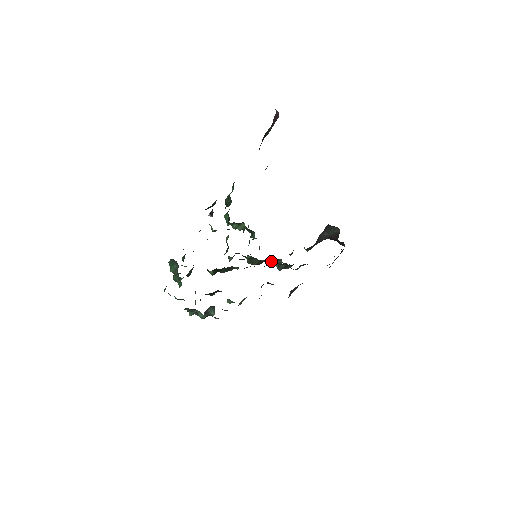
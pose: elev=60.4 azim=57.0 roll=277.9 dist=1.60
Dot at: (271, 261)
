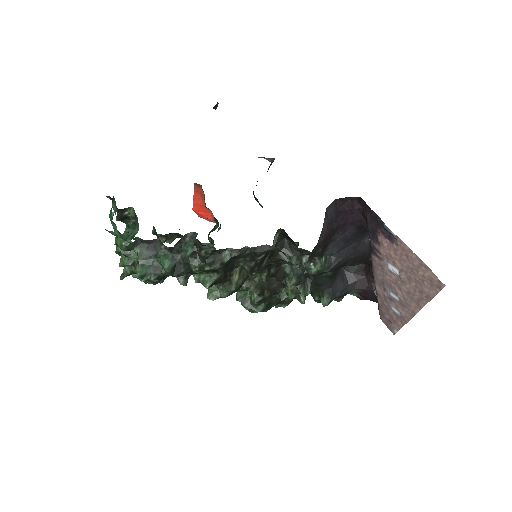
Dot at: occluded
